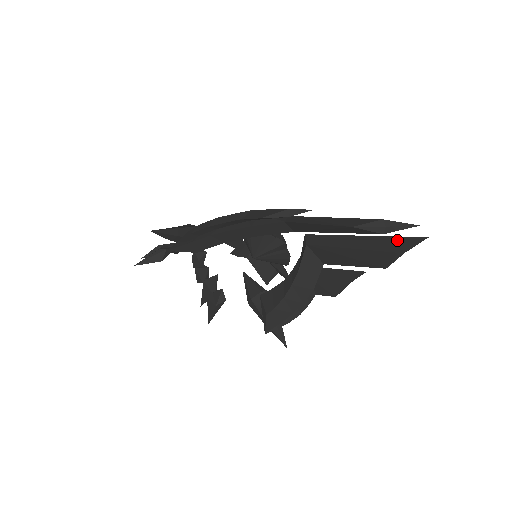
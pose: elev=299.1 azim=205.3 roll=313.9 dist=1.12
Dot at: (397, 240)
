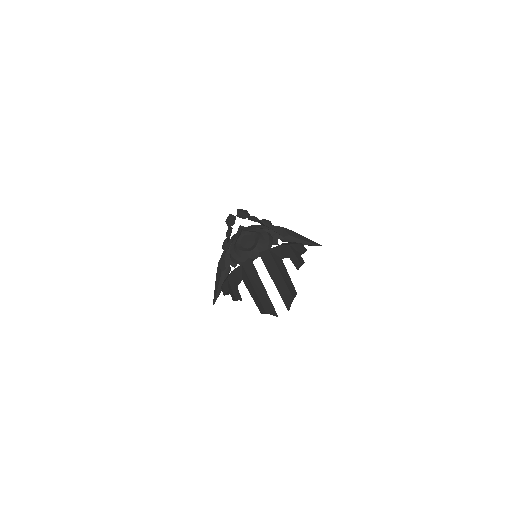
Dot at: (283, 300)
